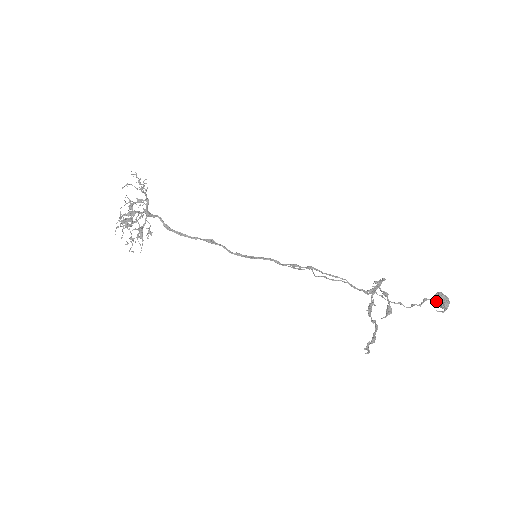
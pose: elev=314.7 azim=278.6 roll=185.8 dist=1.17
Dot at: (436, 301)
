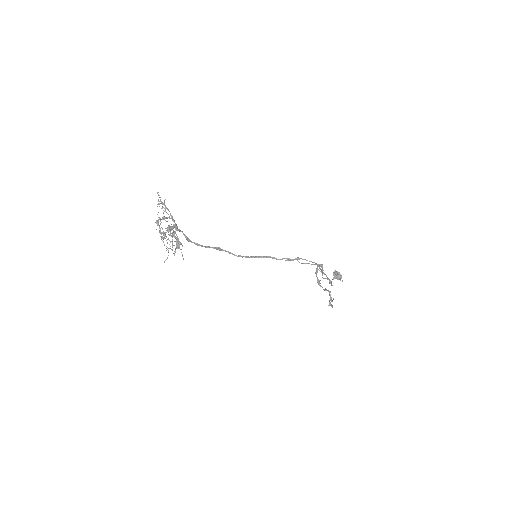
Dot at: (335, 276)
